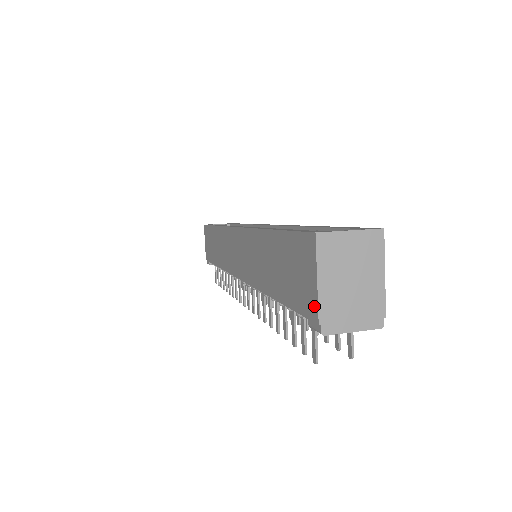
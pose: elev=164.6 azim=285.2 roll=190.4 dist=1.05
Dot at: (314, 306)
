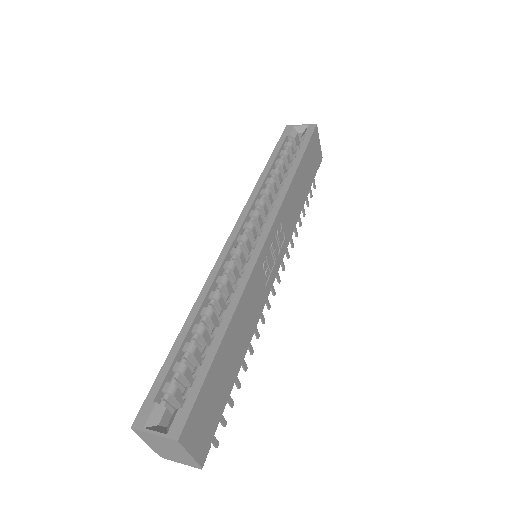
Dot at: occluded
